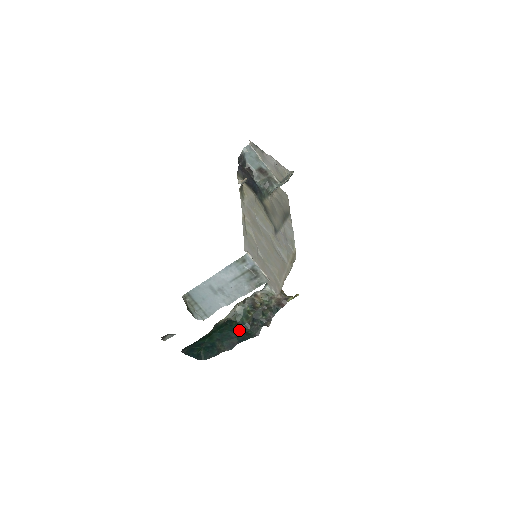
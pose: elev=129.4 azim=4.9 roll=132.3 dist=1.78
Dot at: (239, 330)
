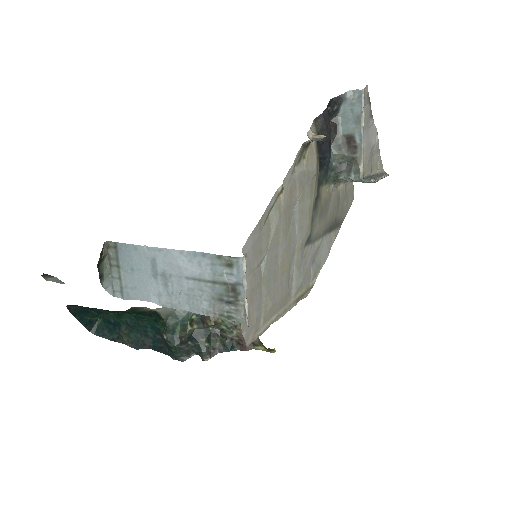
Dot at: (162, 335)
